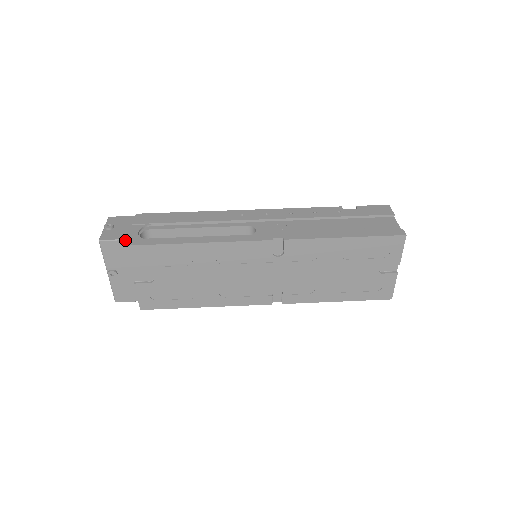
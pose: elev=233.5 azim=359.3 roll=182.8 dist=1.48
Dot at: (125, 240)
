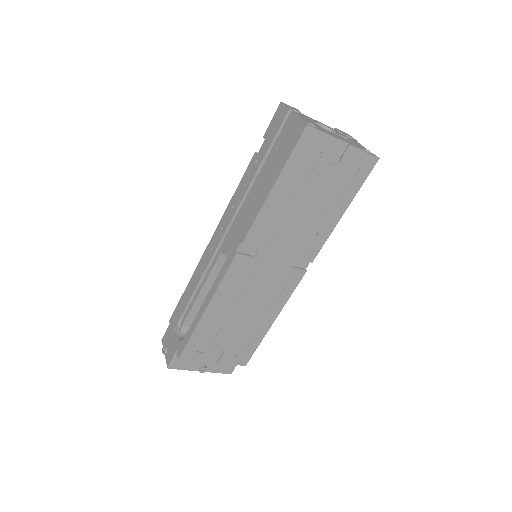
Dot at: occluded
